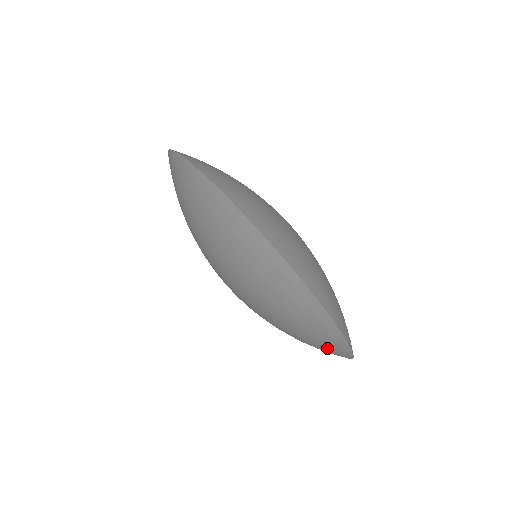
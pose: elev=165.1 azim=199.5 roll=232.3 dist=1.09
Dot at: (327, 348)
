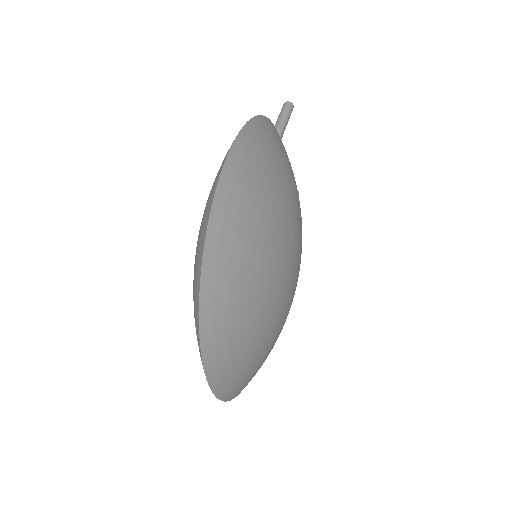
Dot at: occluded
